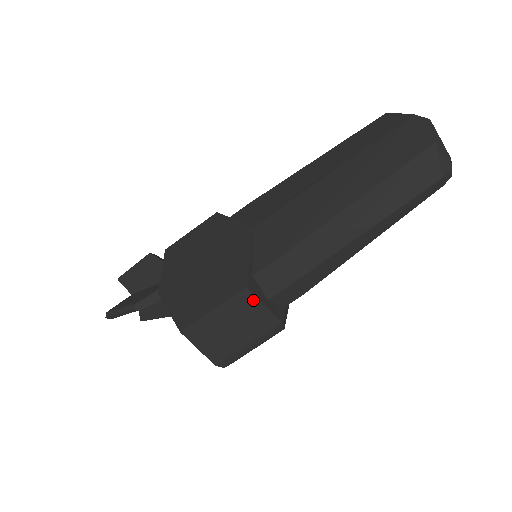
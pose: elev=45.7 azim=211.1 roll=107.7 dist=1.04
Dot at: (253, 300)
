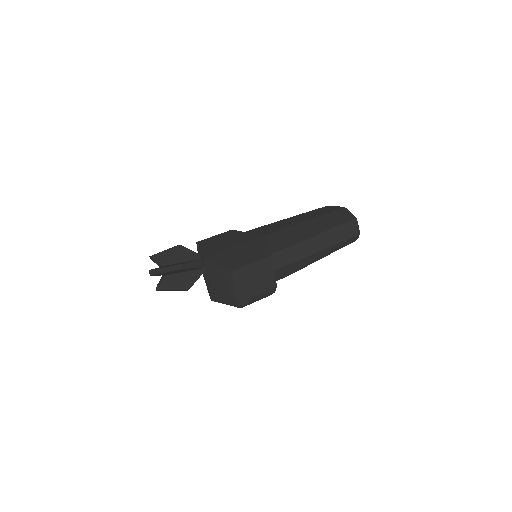
Dot at: (271, 265)
